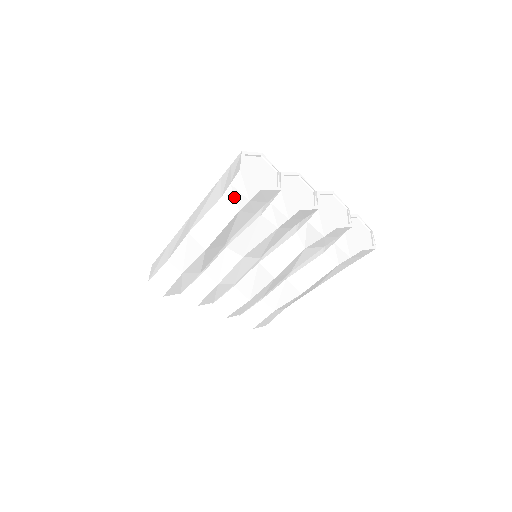
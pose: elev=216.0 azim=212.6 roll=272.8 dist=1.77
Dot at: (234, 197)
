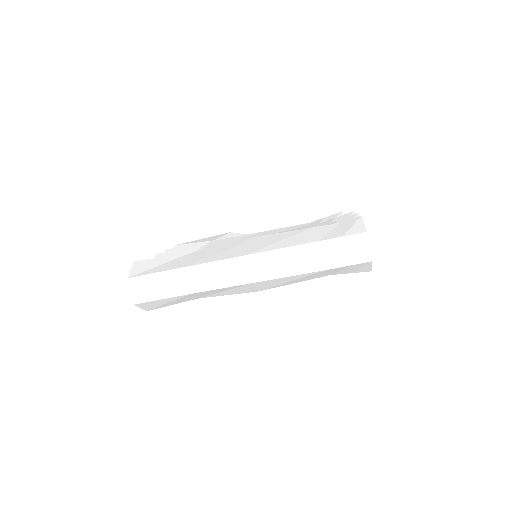
Dot at: (339, 270)
